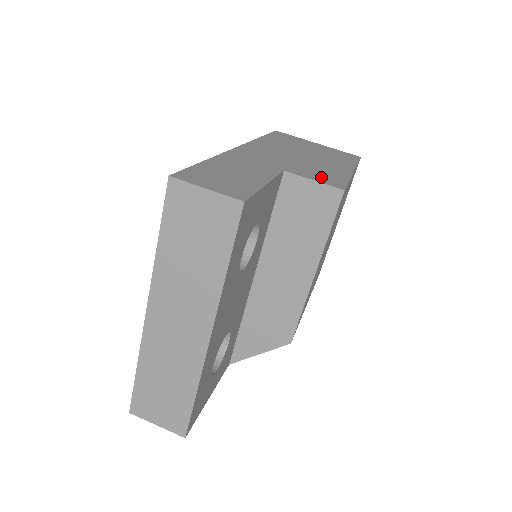
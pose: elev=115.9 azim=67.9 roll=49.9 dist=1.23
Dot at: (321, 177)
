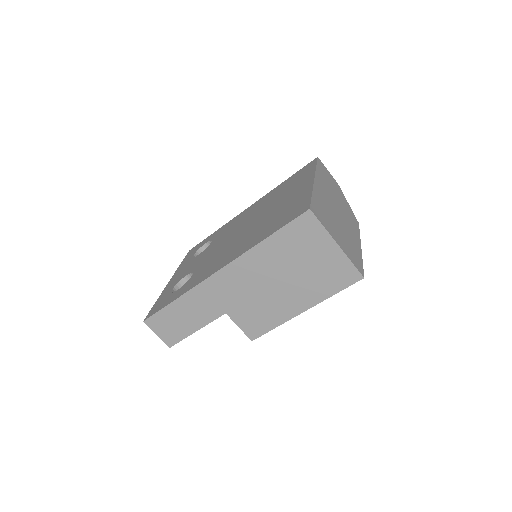
Dot at: (251, 323)
